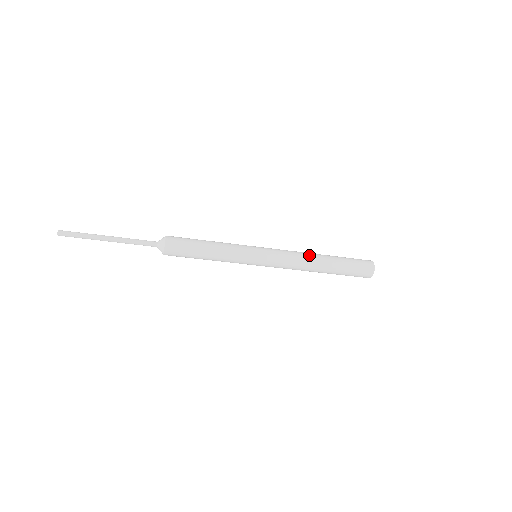
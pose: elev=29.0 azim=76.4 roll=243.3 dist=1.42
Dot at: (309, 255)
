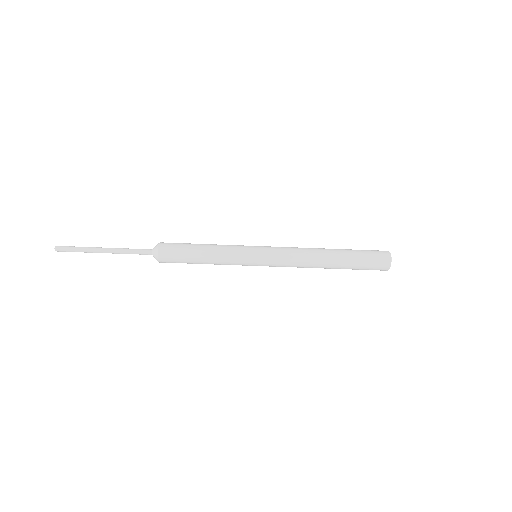
Dot at: occluded
